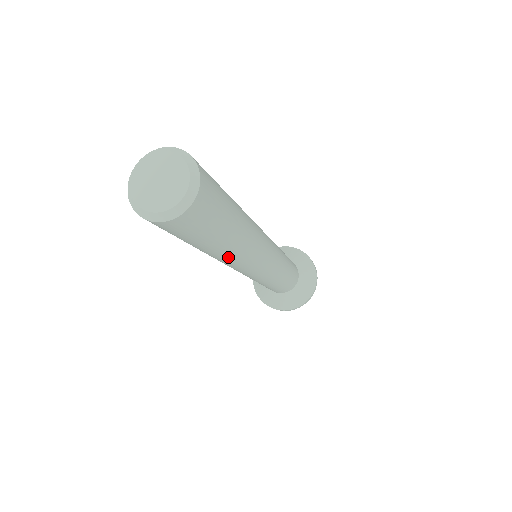
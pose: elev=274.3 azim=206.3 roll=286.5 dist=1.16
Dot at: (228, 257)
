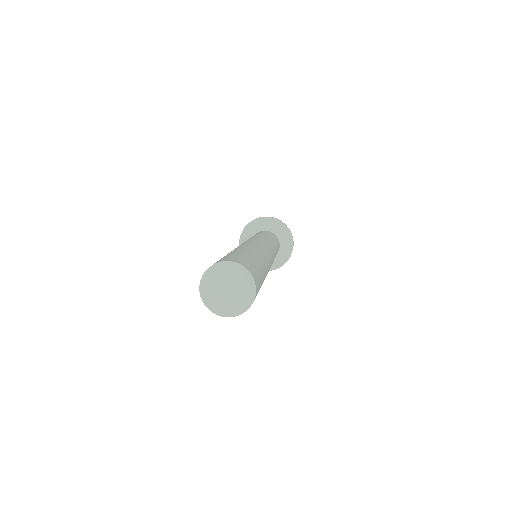
Dot at: occluded
